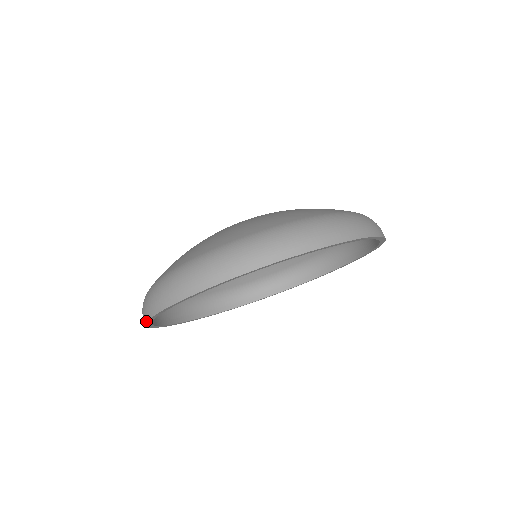
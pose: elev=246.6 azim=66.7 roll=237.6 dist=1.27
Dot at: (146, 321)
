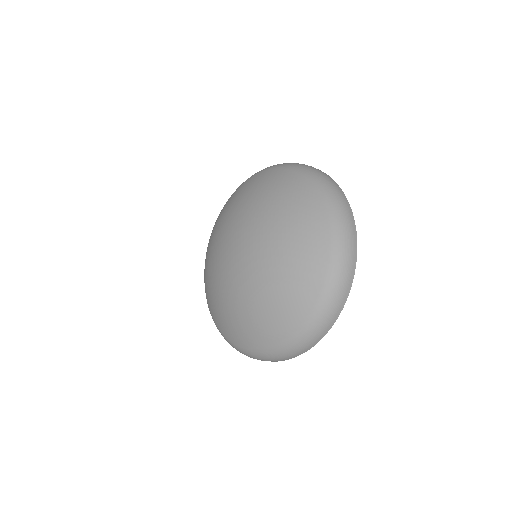
Dot at: occluded
